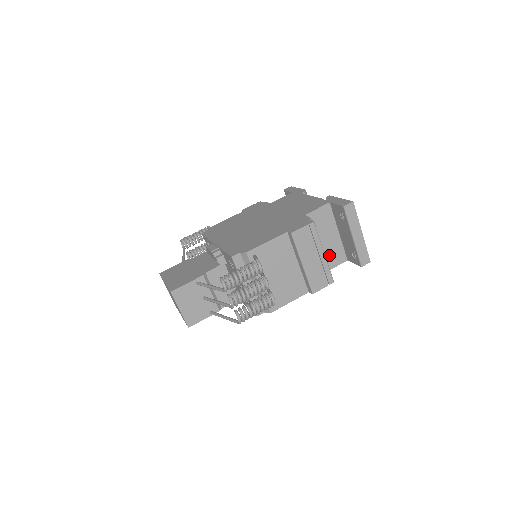
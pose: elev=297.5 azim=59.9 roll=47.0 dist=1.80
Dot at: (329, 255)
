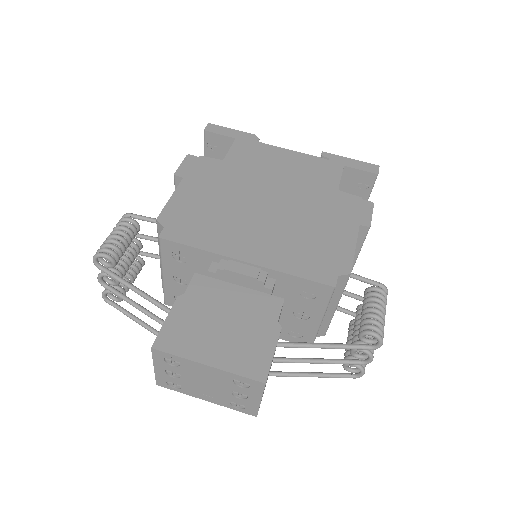
Dot at: occluded
